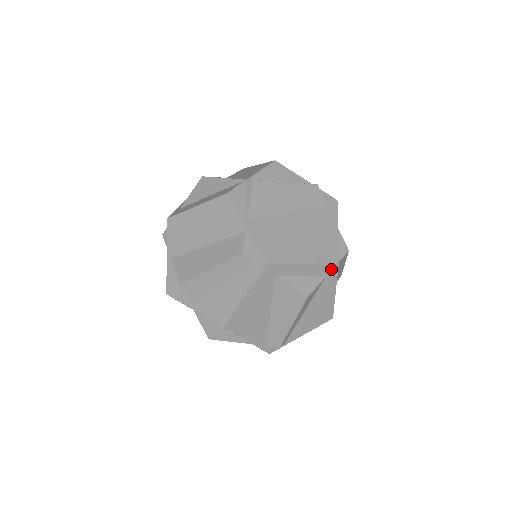
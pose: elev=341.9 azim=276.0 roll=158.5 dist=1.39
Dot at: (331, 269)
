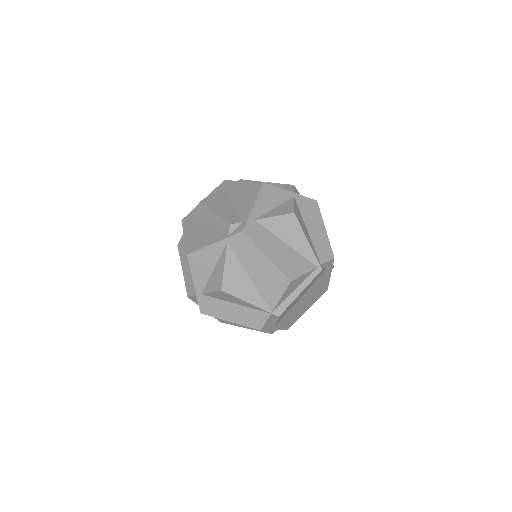
Dot at: occluded
